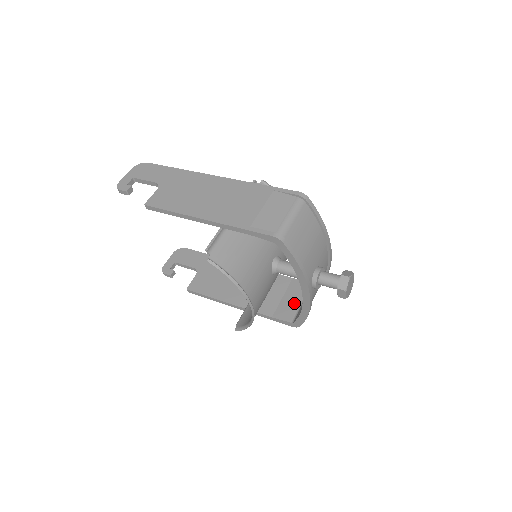
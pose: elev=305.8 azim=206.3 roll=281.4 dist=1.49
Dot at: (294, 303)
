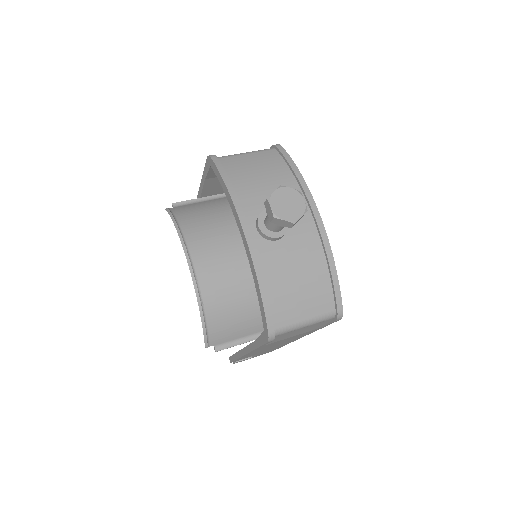
Dot at: occluded
